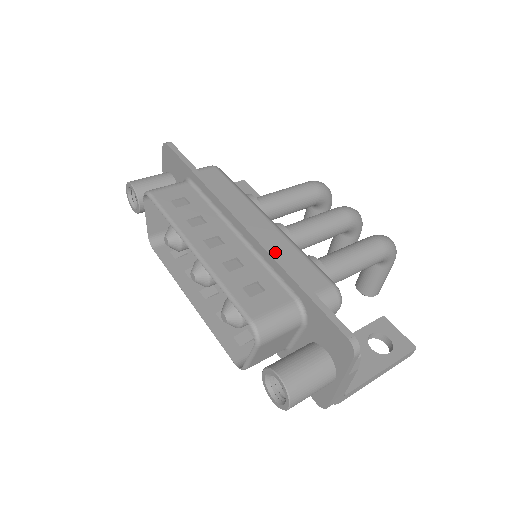
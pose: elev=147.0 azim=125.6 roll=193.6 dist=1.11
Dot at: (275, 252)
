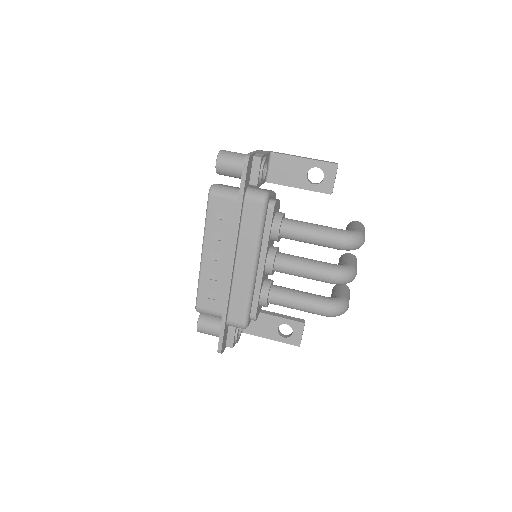
Dot at: (229, 293)
